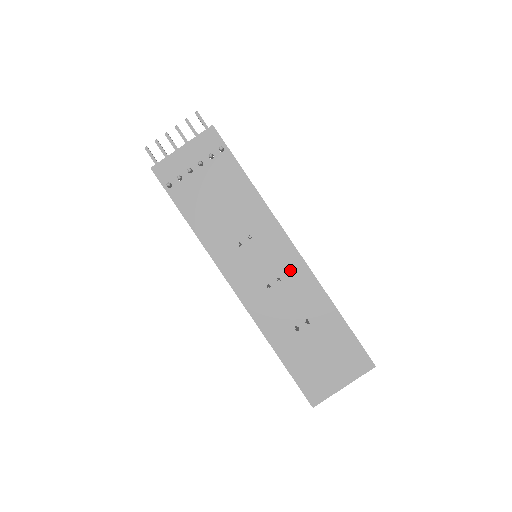
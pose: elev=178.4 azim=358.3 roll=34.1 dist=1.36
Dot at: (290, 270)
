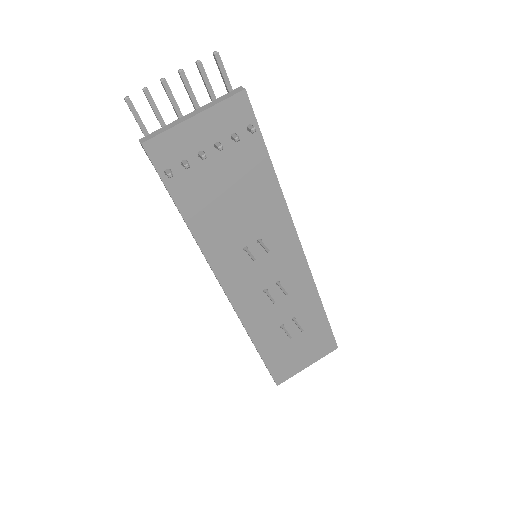
Dot at: (291, 274)
